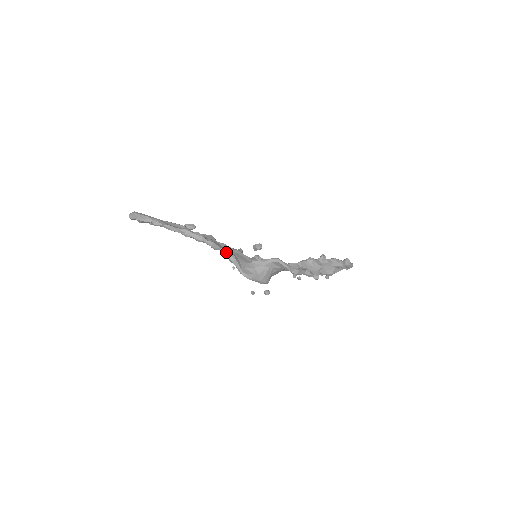
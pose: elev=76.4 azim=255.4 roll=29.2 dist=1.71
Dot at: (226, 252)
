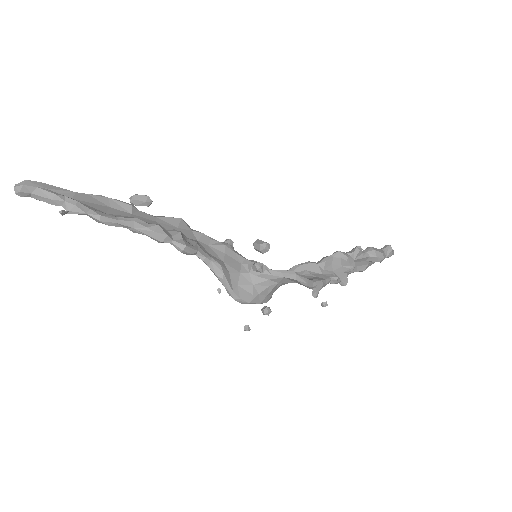
Dot at: (207, 259)
